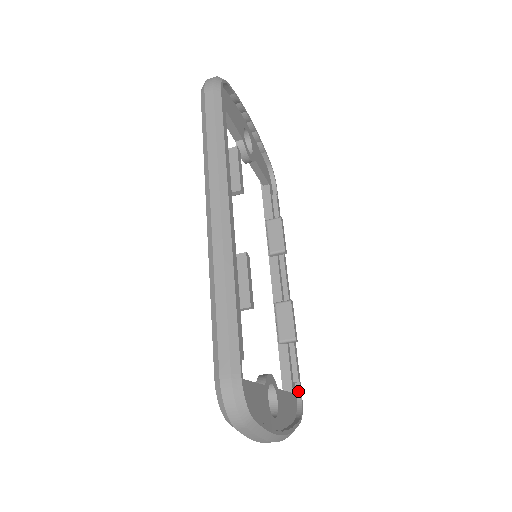
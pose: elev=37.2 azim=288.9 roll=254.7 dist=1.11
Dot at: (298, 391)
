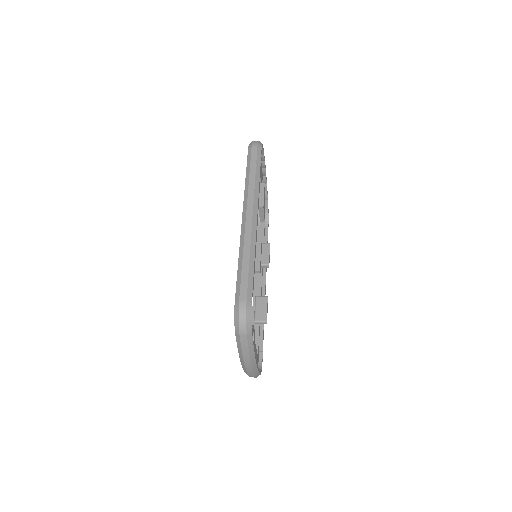
Dot at: (260, 358)
